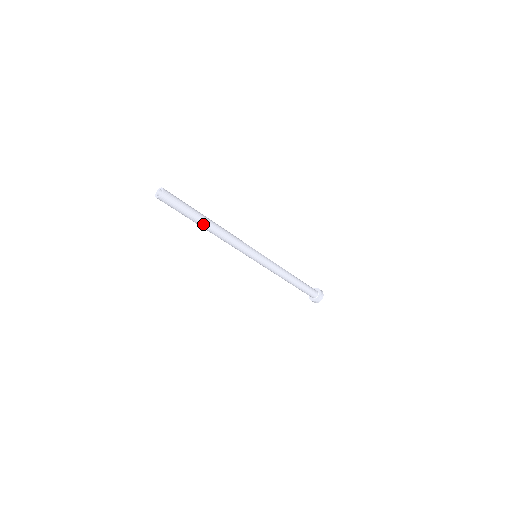
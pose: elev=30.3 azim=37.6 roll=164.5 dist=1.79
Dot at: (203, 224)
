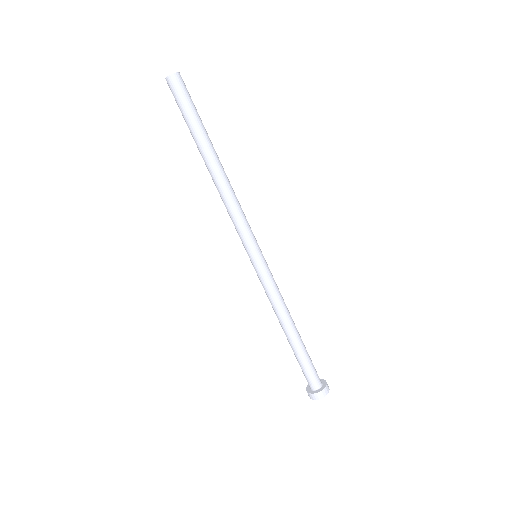
Dot at: (206, 151)
